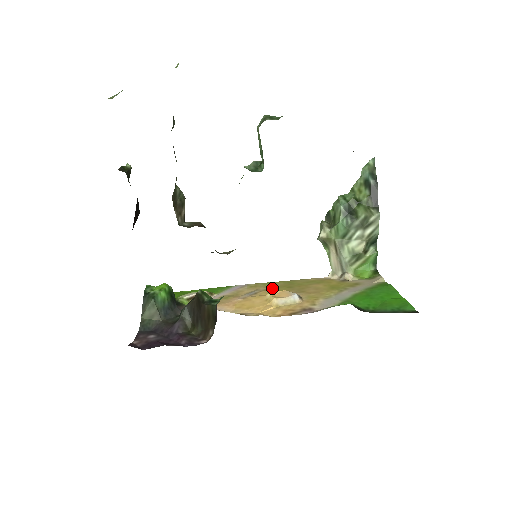
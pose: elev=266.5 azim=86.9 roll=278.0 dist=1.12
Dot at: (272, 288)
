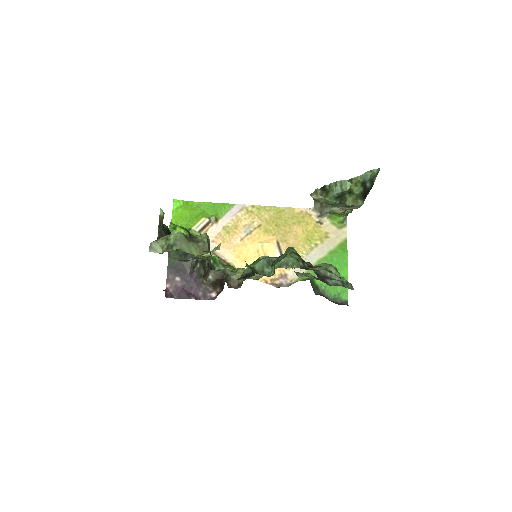
Dot at: (264, 223)
